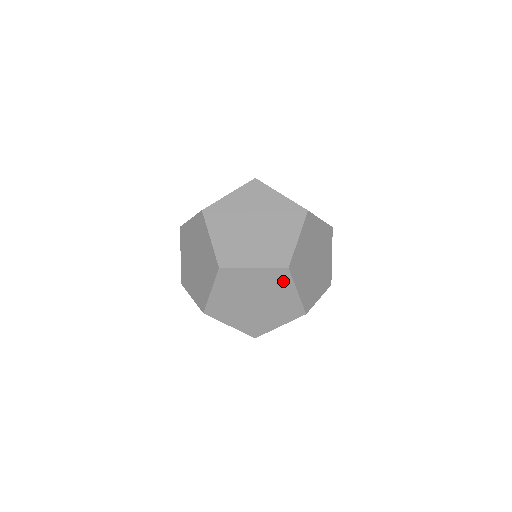
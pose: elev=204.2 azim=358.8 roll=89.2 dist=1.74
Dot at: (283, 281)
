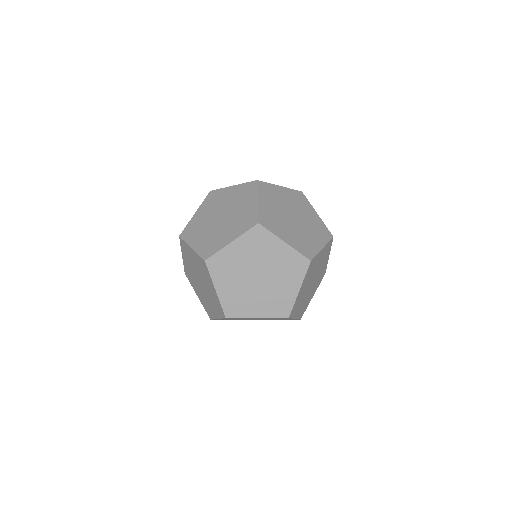
Dot at: (328, 251)
